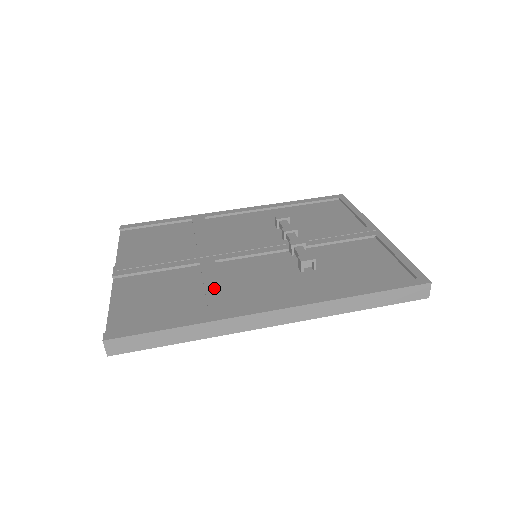
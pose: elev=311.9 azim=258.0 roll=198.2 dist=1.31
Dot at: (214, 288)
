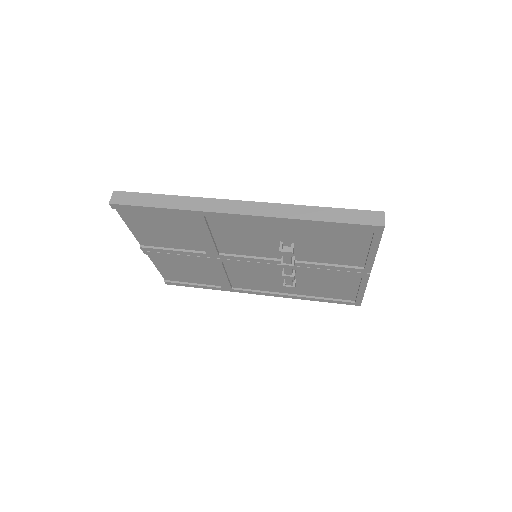
Dot at: occluded
